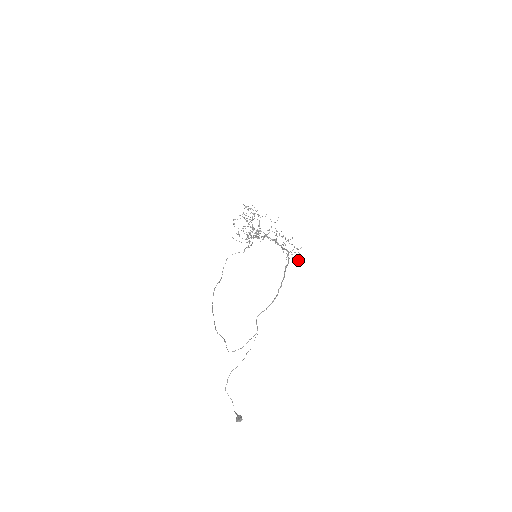
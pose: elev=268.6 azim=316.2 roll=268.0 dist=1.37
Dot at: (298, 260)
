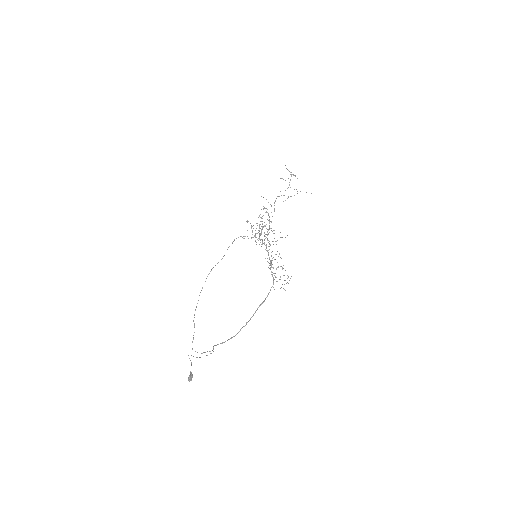
Dot at: occluded
